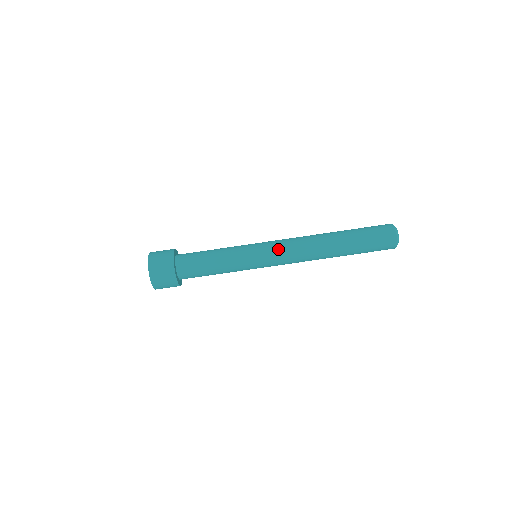
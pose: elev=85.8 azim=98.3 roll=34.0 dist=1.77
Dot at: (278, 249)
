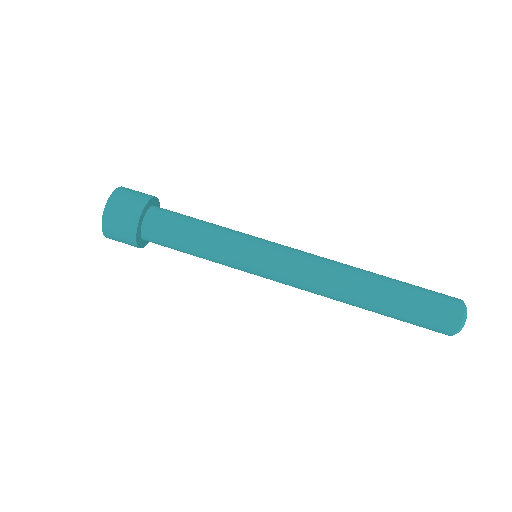
Dot at: (290, 257)
